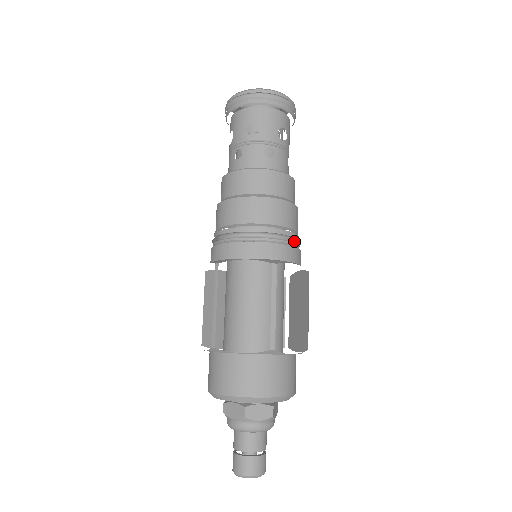
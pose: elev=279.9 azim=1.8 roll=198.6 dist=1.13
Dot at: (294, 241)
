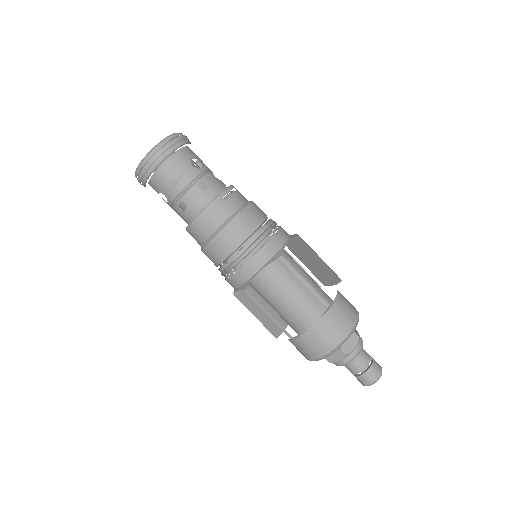
Dot at: (255, 241)
